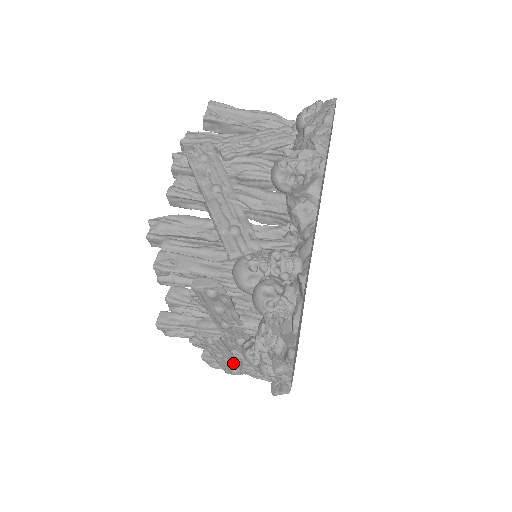
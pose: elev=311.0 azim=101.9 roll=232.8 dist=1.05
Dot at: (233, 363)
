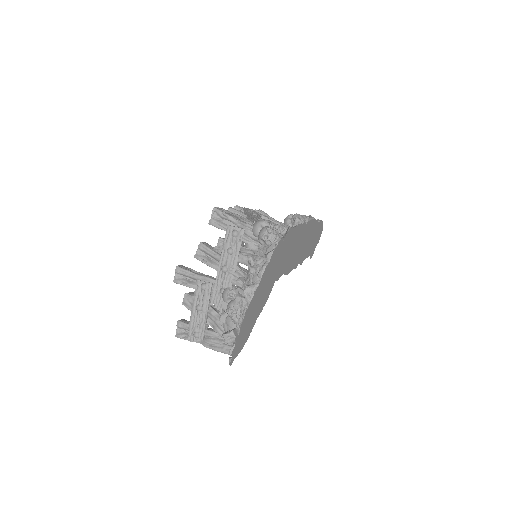
Dot at: (202, 321)
